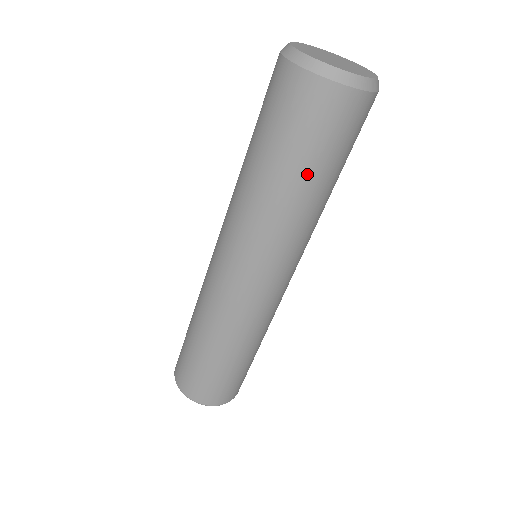
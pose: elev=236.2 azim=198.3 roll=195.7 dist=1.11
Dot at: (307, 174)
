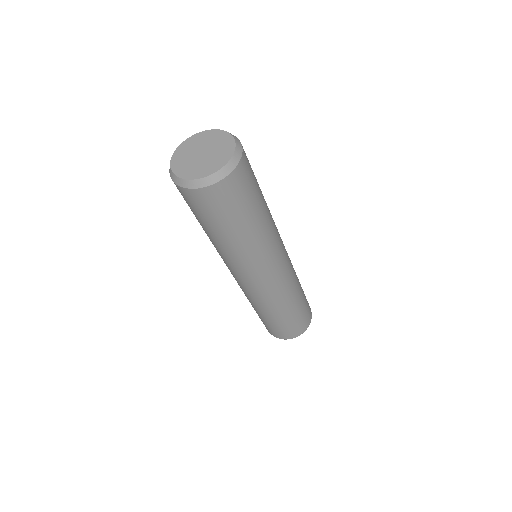
Dot at: (258, 209)
